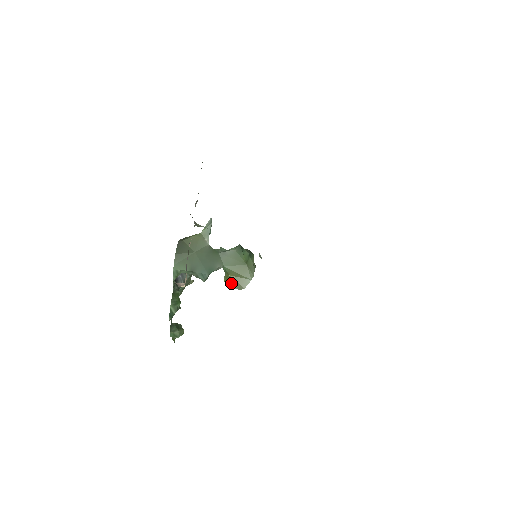
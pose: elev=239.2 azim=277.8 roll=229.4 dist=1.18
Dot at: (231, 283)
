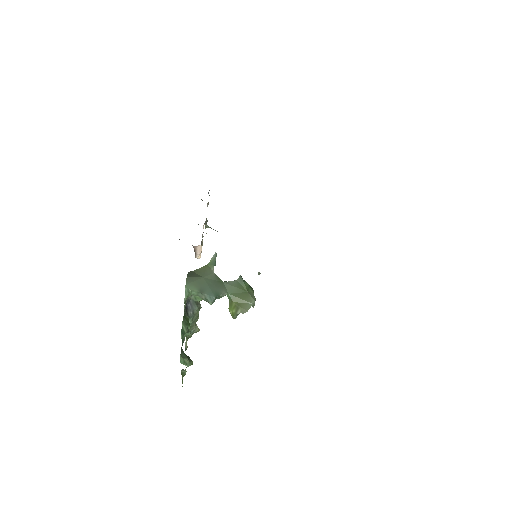
Dot at: (235, 309)
